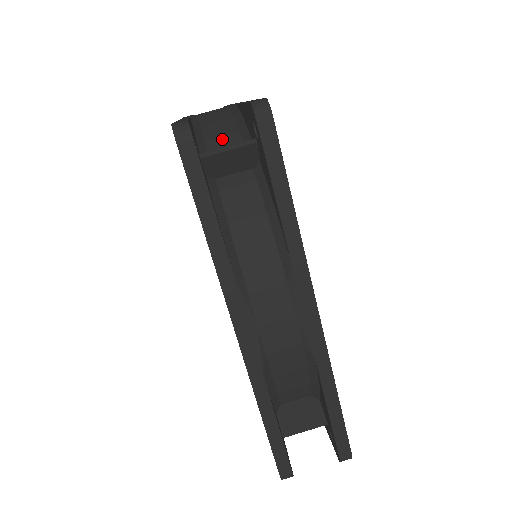
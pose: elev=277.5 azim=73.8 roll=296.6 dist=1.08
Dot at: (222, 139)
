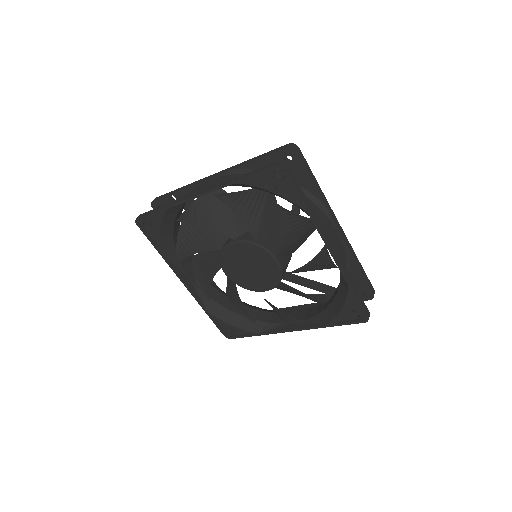
Dot at: occluded
